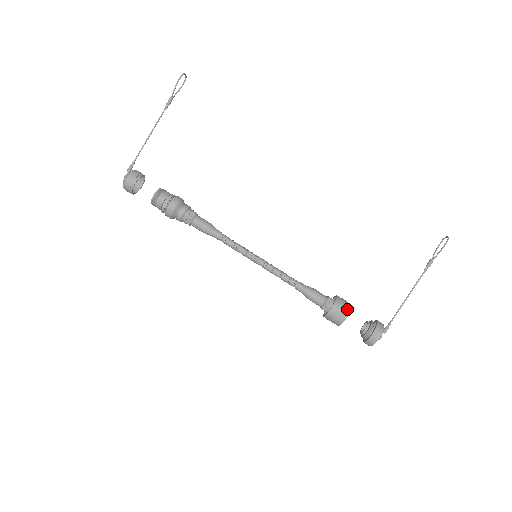
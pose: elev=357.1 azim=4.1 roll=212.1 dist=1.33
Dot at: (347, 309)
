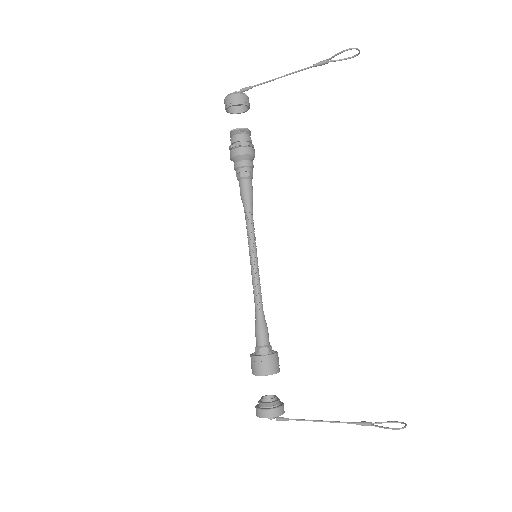
Dot at: (267, 371)
